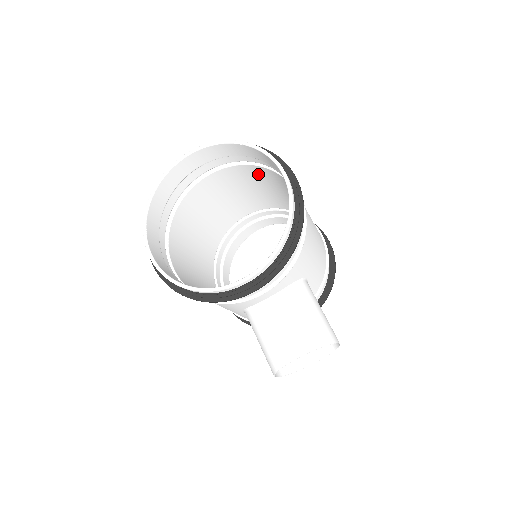
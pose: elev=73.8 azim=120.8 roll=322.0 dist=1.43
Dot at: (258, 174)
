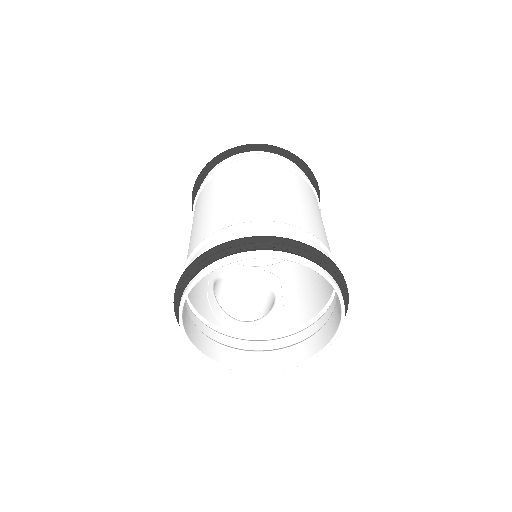
Dot at: (322, 236)
